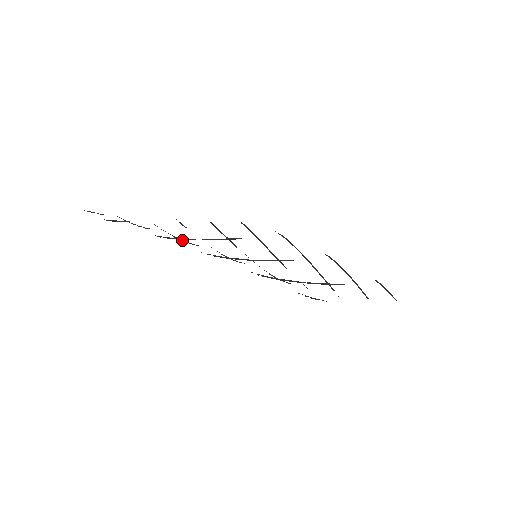
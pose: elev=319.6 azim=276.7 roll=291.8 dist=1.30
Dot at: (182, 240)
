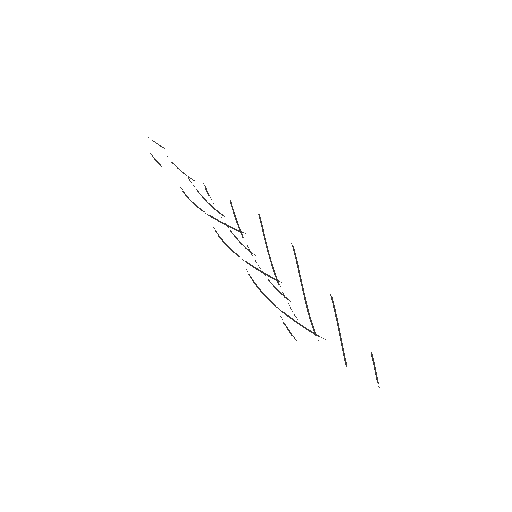
Dot at: (210, 204)
